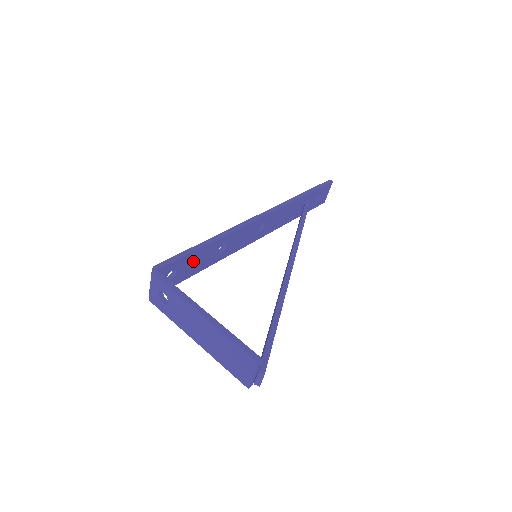
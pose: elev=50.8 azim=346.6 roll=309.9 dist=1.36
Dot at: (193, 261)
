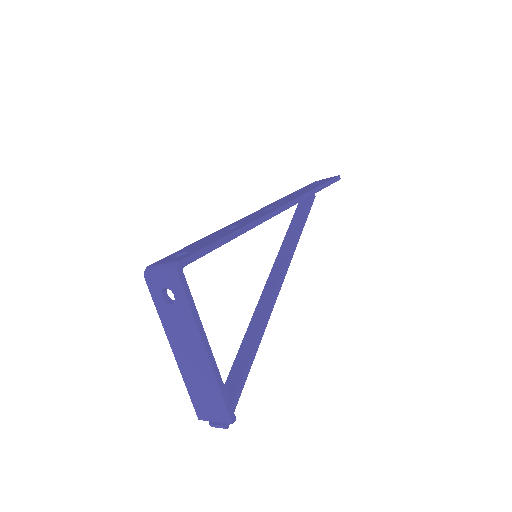
Dot at: occluded
